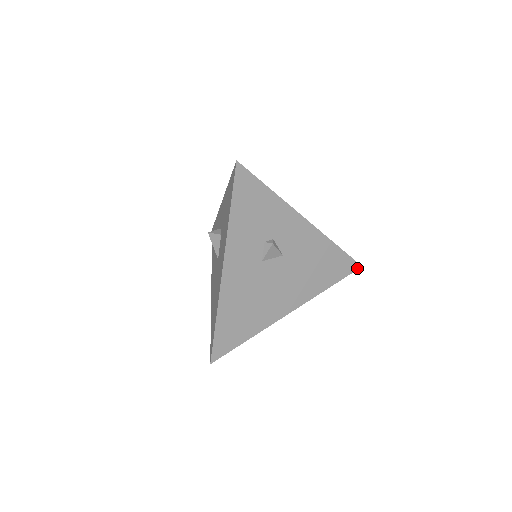
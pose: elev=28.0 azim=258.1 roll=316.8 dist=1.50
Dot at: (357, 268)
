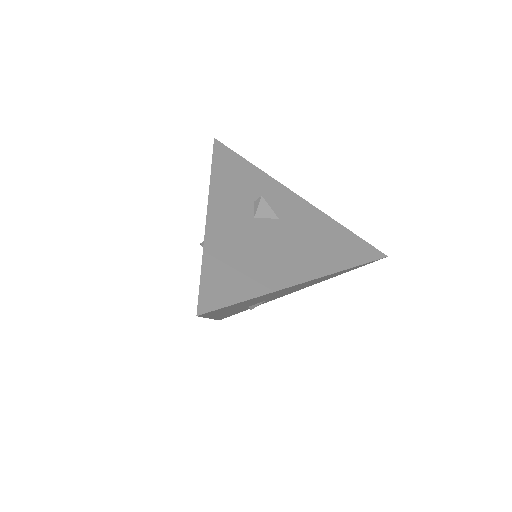
Dot at: (382, 257)
